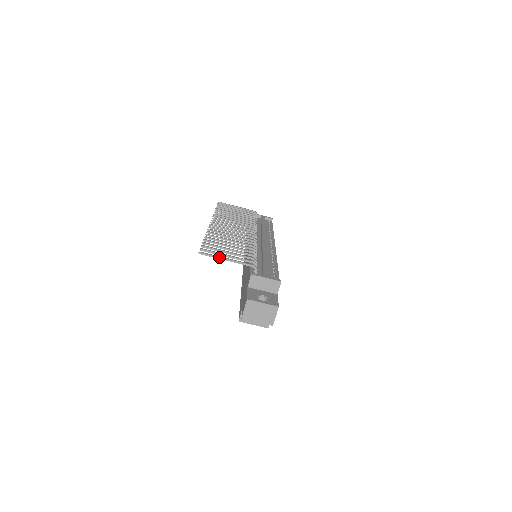
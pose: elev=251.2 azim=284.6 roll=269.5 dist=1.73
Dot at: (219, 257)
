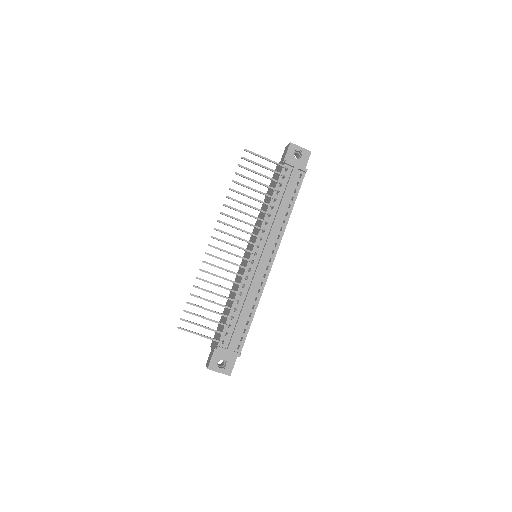
Dot at: occluded
